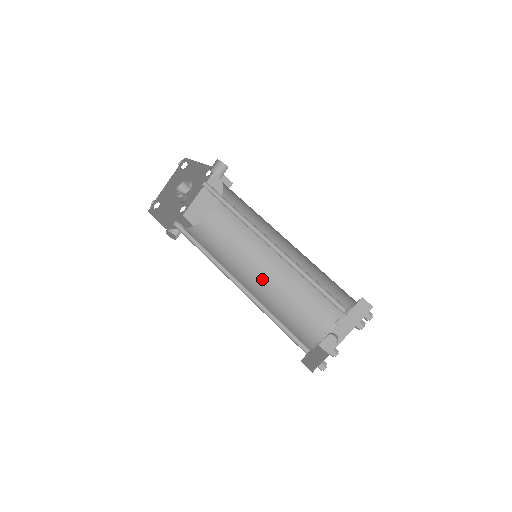
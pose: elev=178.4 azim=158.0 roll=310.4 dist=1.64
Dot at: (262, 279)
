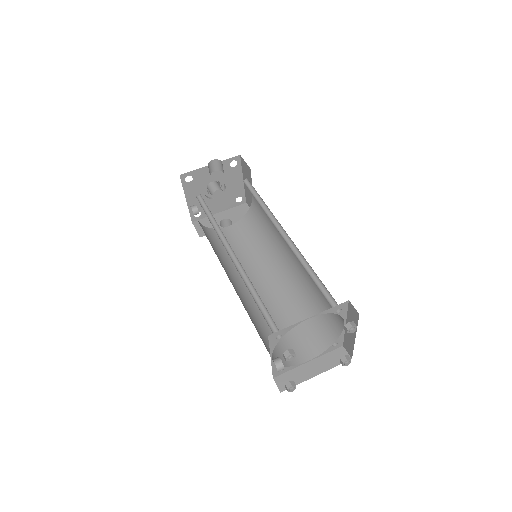
Dot at: (287, 271)
